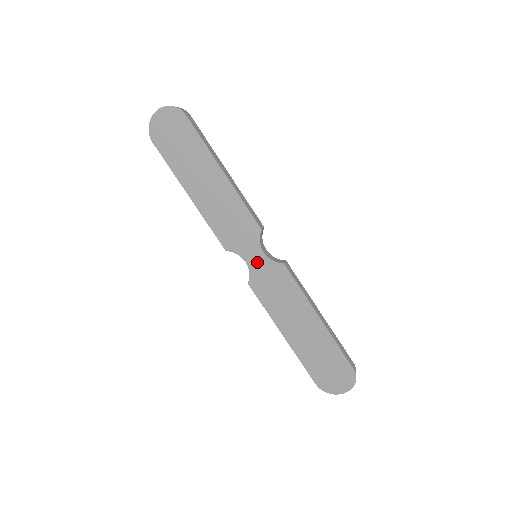
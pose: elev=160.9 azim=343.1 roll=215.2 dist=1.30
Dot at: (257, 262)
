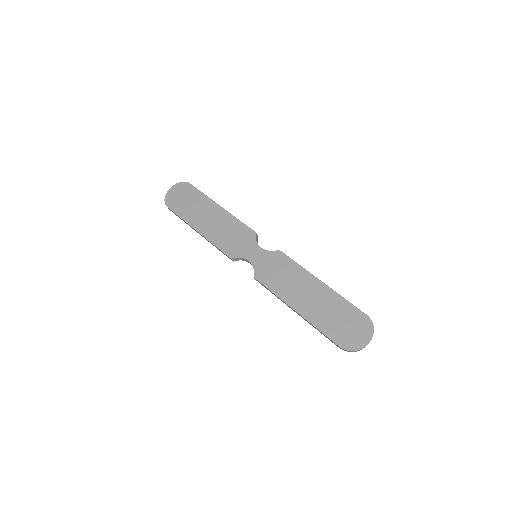
Dot at: (258, 257)
